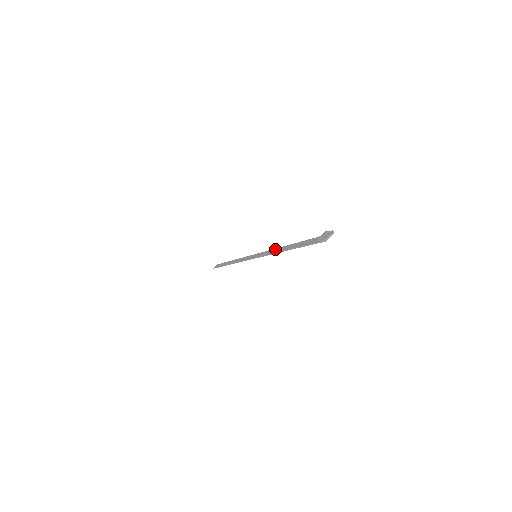
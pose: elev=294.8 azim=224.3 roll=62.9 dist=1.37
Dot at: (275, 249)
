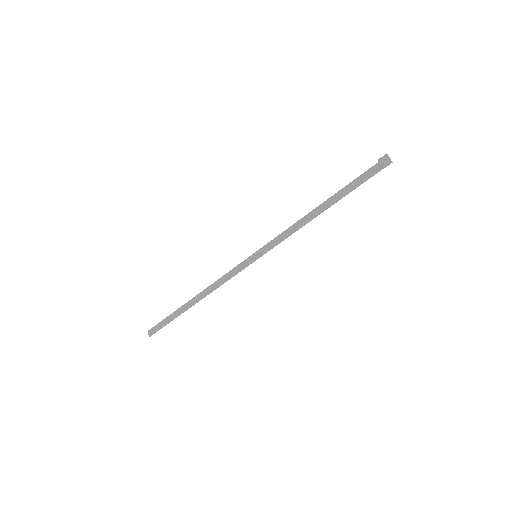
Dot at: (293, 226)
